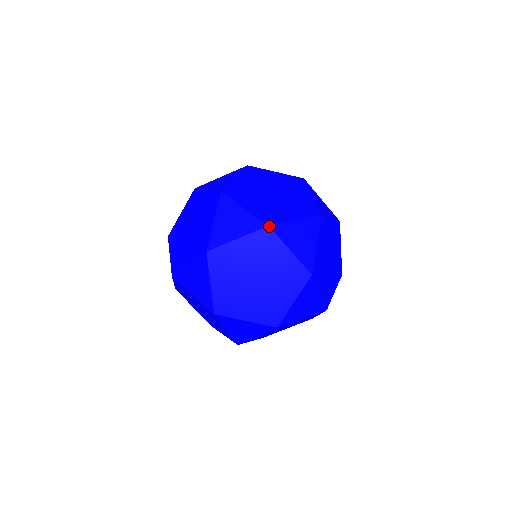
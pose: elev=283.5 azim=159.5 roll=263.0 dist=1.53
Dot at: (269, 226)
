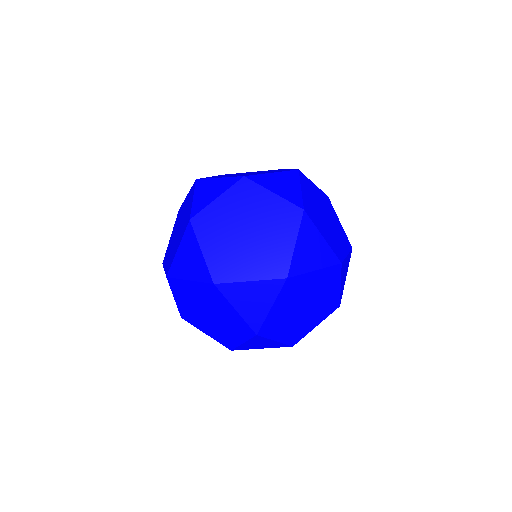
Dot at: (287, 278)
